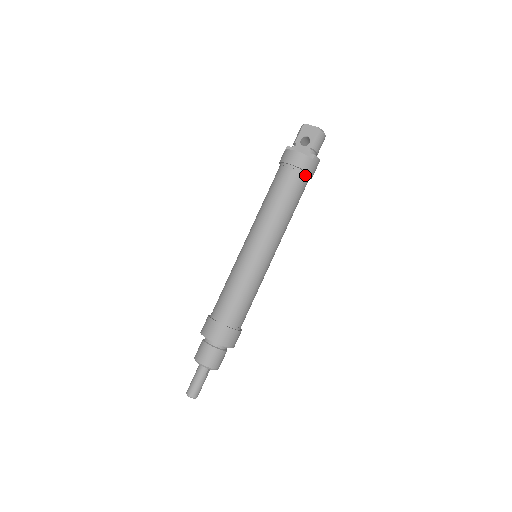
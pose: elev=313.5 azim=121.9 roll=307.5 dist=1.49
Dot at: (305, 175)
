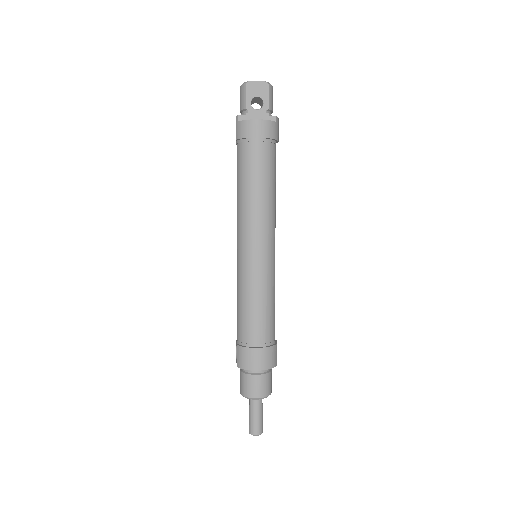
Dot at: (274, 144)
